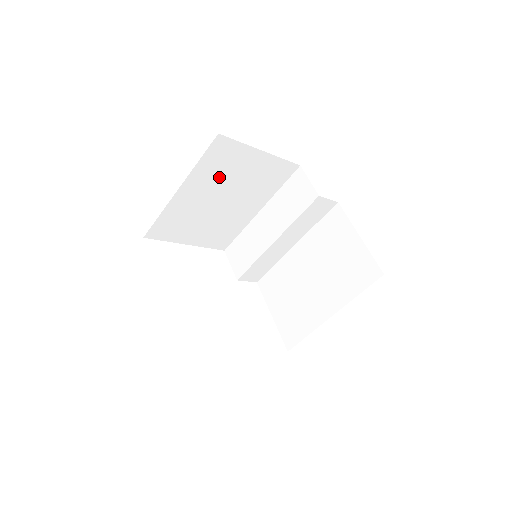
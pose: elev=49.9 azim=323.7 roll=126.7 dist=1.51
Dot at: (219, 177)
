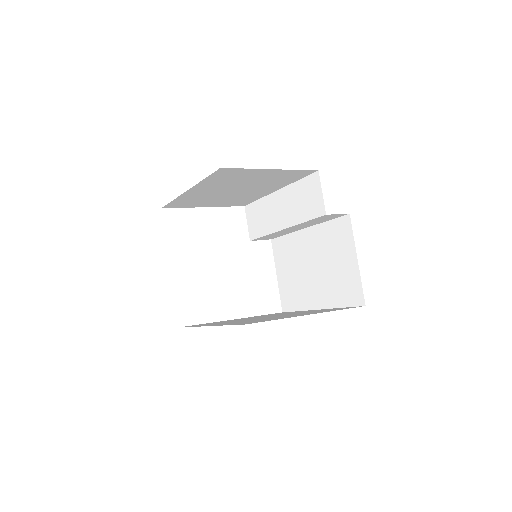
Dot at: (228, 182)
